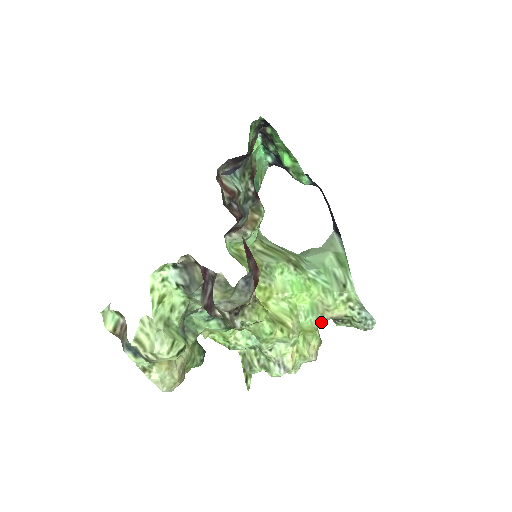
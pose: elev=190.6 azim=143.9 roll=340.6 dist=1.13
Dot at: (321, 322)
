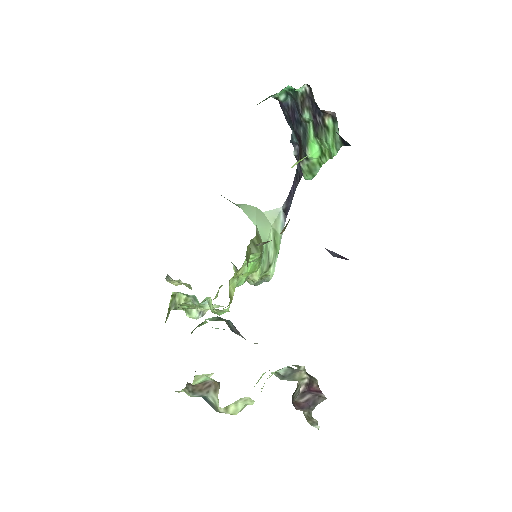
Dot at: occluded
